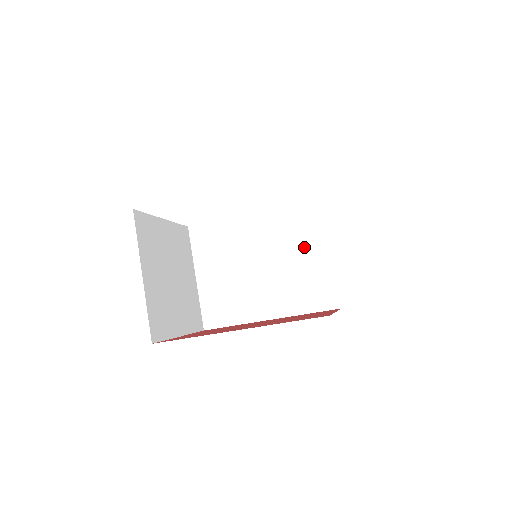
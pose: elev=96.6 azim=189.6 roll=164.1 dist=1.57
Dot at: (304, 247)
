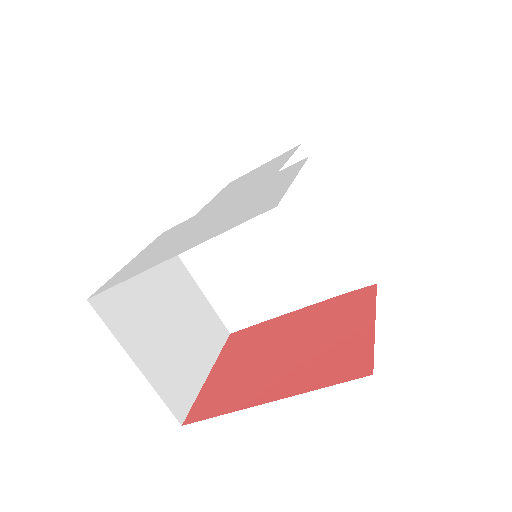
Dot at: (310, 224)
